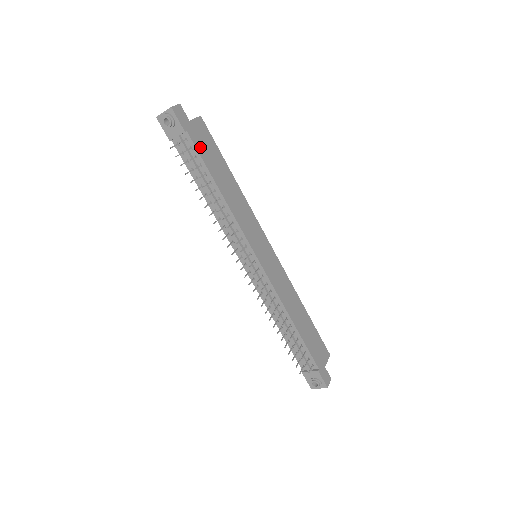
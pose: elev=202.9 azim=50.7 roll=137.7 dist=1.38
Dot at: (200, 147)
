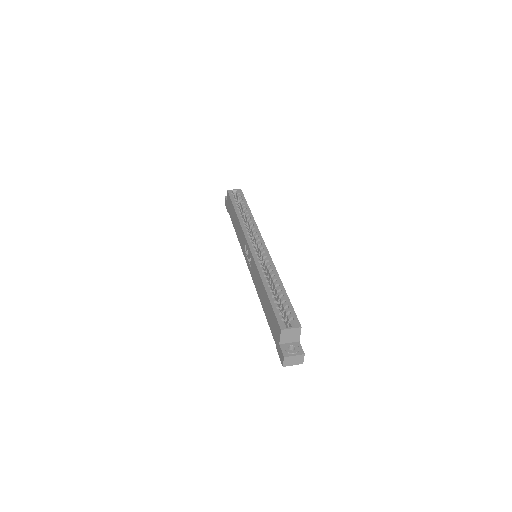
Dot at: occluded
